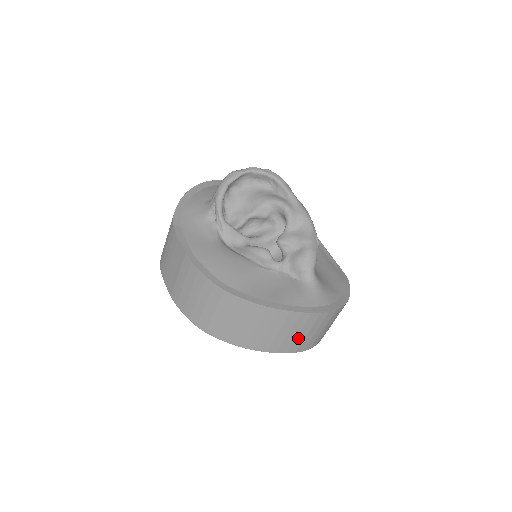
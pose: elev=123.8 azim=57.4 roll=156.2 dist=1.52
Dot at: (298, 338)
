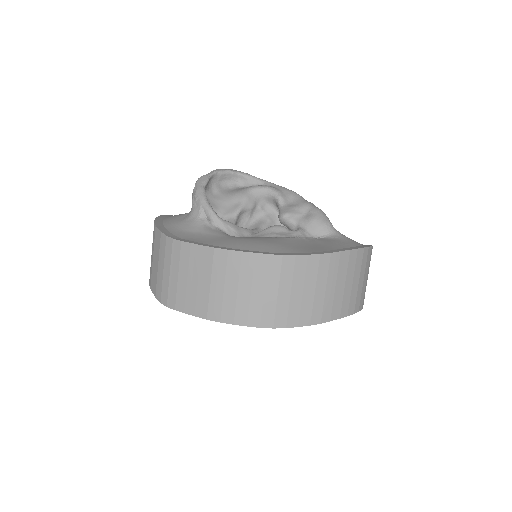
Dot at: (359, 288)
